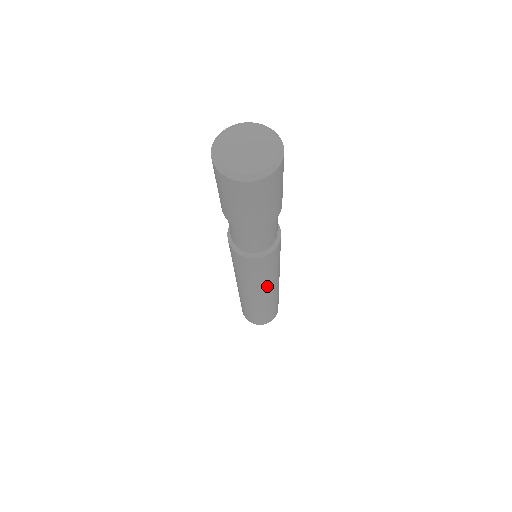
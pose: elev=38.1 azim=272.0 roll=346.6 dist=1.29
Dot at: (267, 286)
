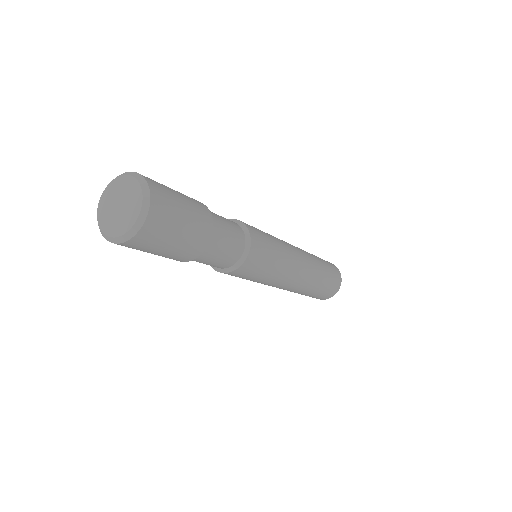
Dot at: (280, 281)
